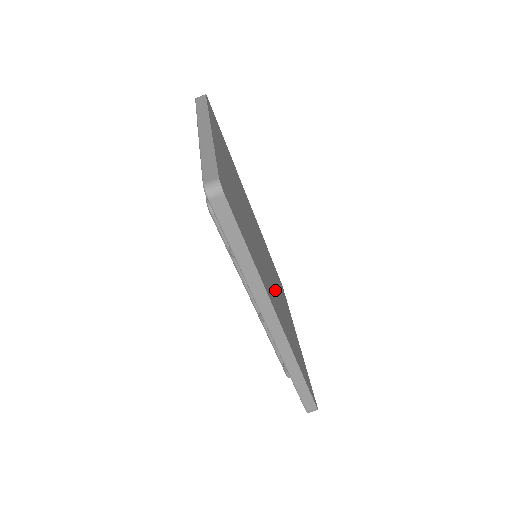
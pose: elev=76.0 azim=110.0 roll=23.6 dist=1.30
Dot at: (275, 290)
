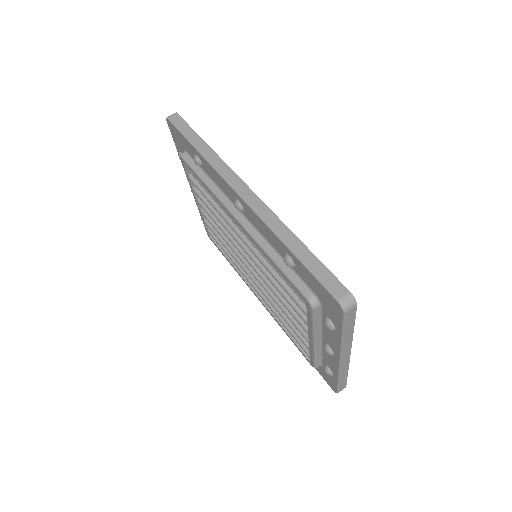
Dot at: occluded
